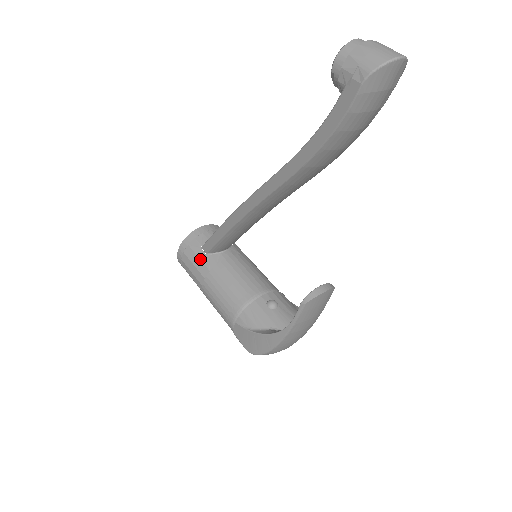
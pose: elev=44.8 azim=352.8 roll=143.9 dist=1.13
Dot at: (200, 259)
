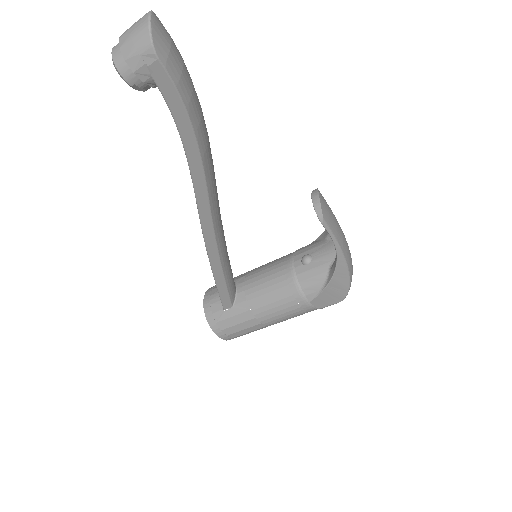
Dot at: (235, 315)
